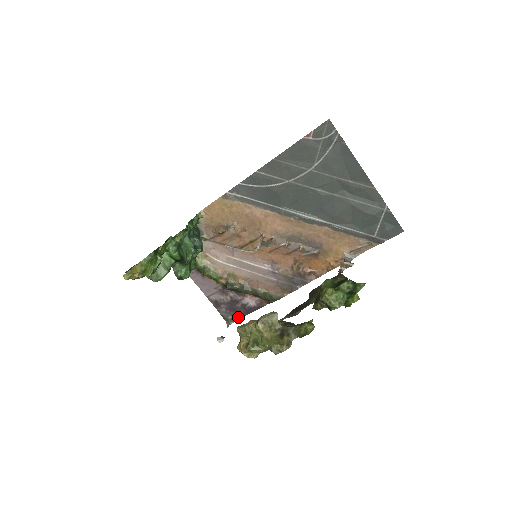
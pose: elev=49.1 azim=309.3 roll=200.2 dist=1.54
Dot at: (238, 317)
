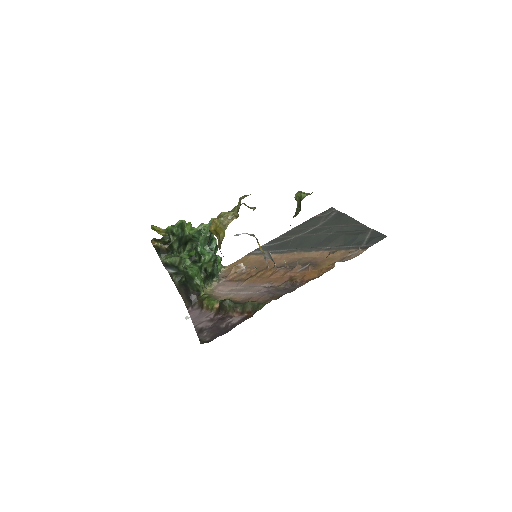
Dot at: (216, 337)
